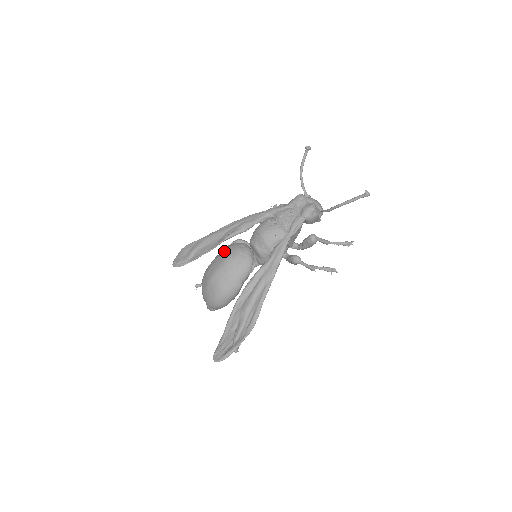
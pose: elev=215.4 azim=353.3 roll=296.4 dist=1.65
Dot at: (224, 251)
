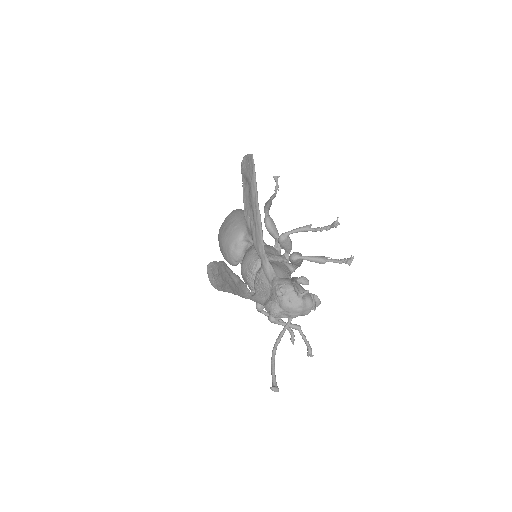
Dot at: (229, 229)
